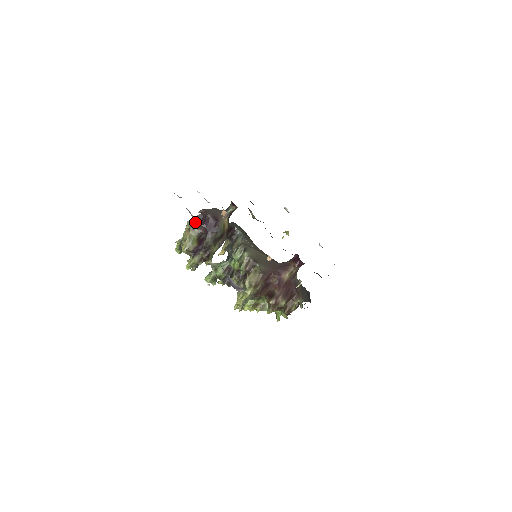
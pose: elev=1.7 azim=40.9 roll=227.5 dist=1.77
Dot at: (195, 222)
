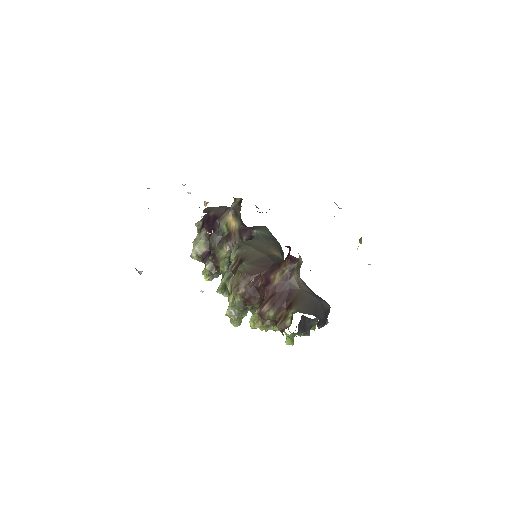
Dot at: (202, 223)
